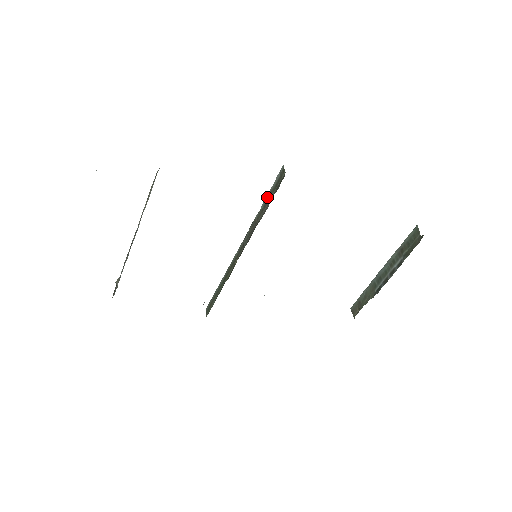
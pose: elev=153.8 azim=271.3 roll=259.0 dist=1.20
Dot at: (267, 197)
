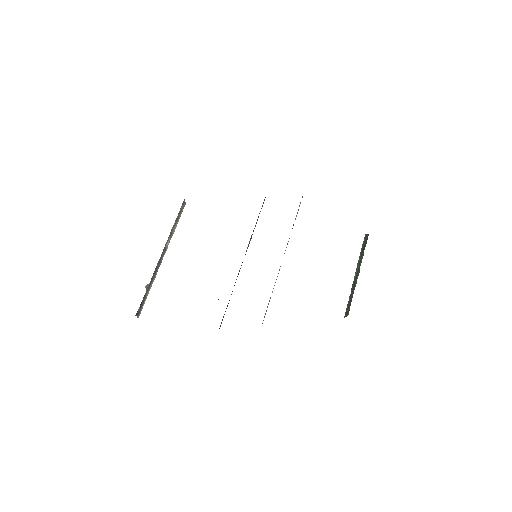
Dot at: (257, 219)
